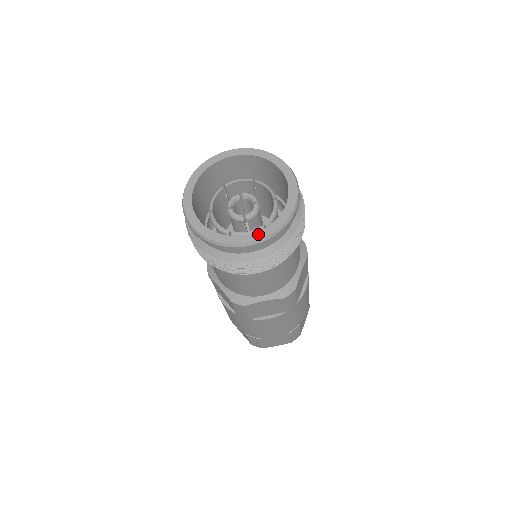
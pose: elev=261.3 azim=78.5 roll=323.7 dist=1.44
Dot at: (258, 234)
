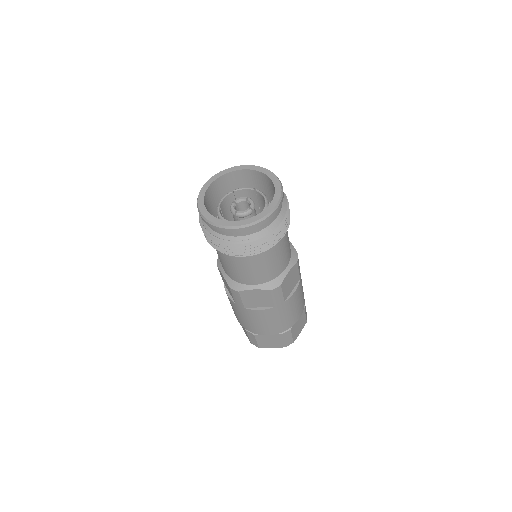
Dot at: (274, 200)
